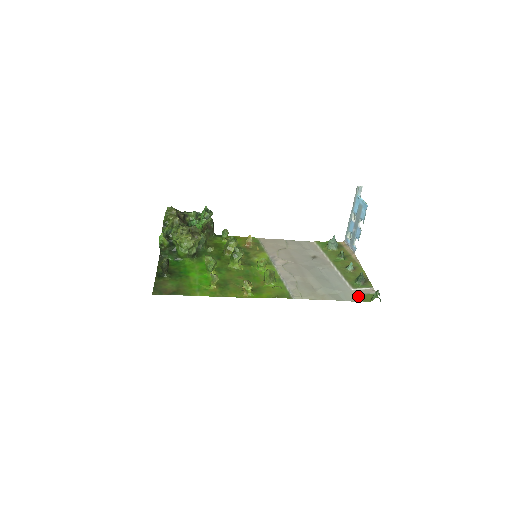
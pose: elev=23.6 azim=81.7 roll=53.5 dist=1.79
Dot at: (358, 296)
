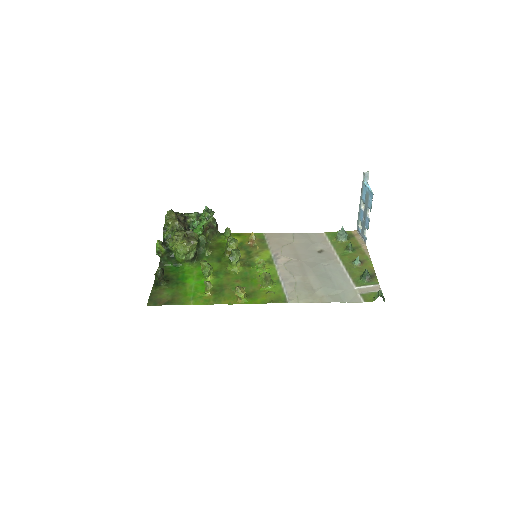
Dot at: (360, 296)
